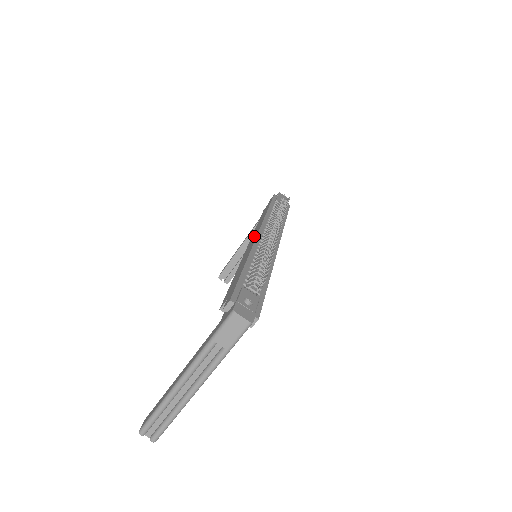
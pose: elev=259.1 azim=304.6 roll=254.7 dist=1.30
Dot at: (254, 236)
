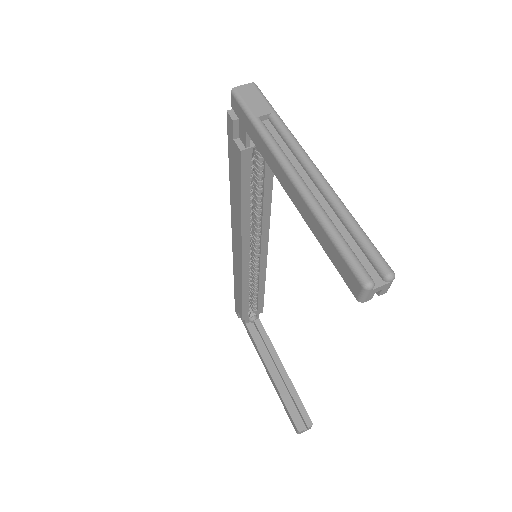
Dot at: (235, 252)
